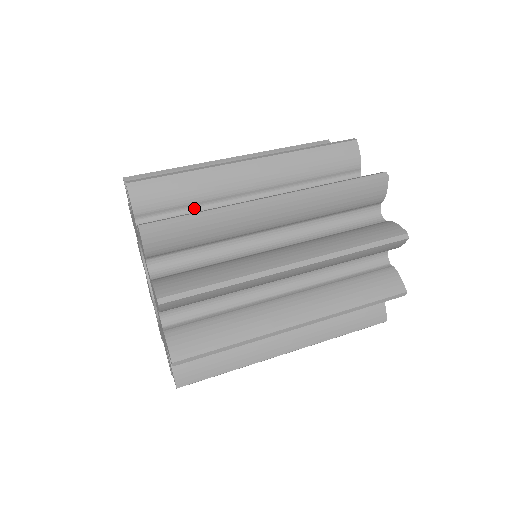
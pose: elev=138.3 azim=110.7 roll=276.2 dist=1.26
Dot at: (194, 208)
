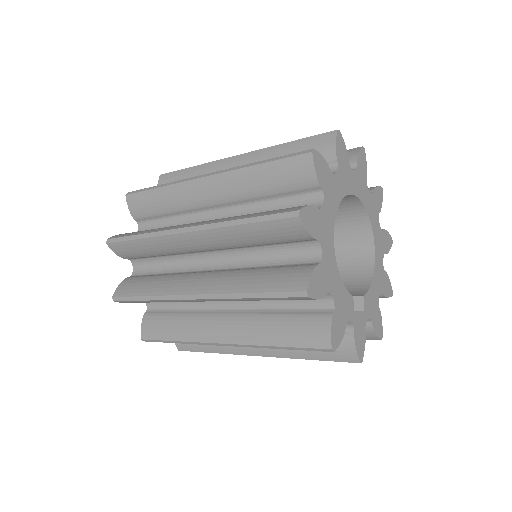
Dot at: occluded
